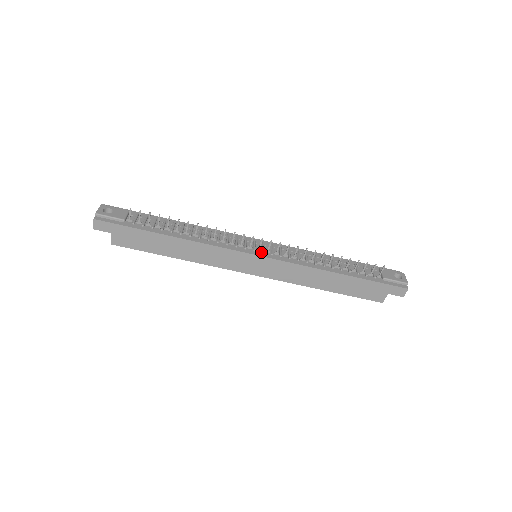
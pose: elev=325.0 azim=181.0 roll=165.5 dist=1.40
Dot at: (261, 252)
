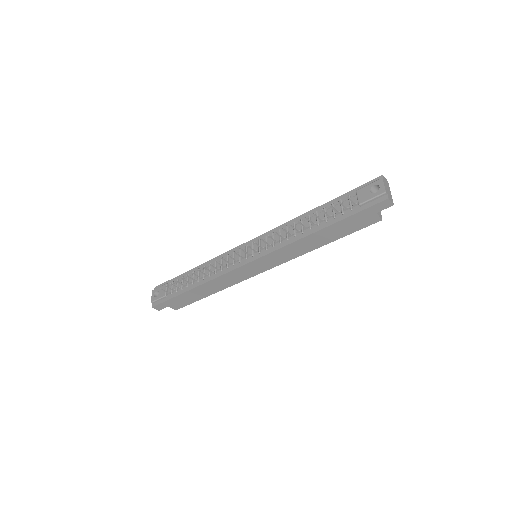
Dot at: (252, 256)
